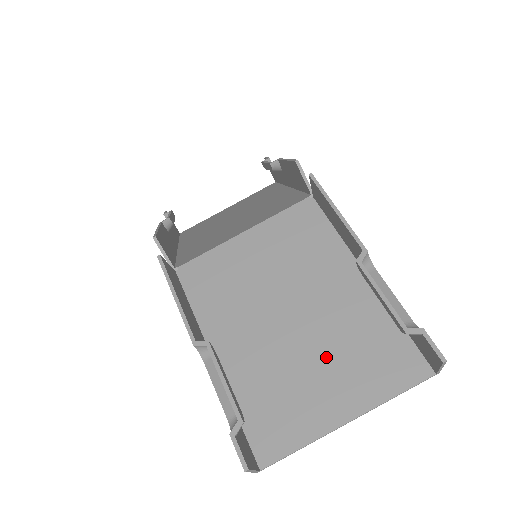
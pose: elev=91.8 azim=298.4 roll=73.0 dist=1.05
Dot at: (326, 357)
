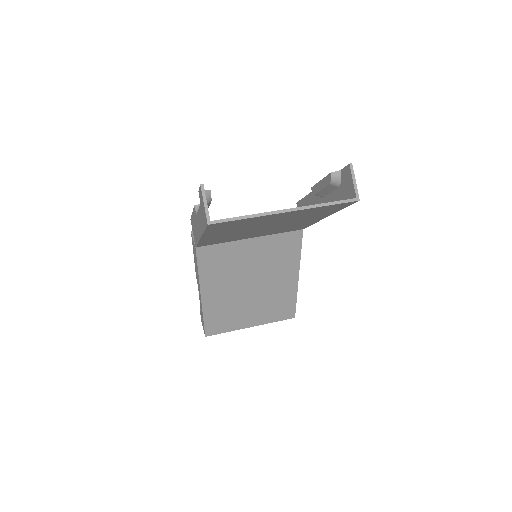
Dot at: occluded
